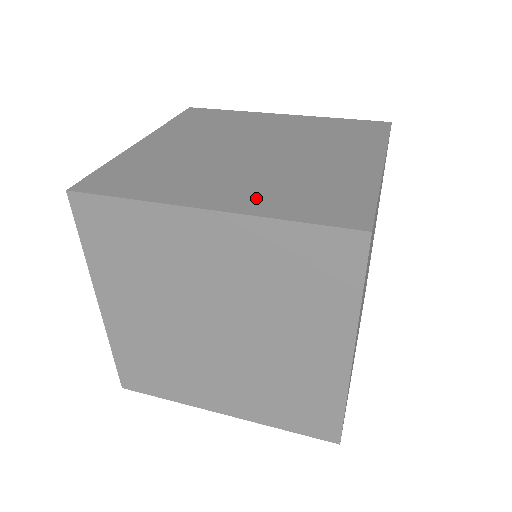
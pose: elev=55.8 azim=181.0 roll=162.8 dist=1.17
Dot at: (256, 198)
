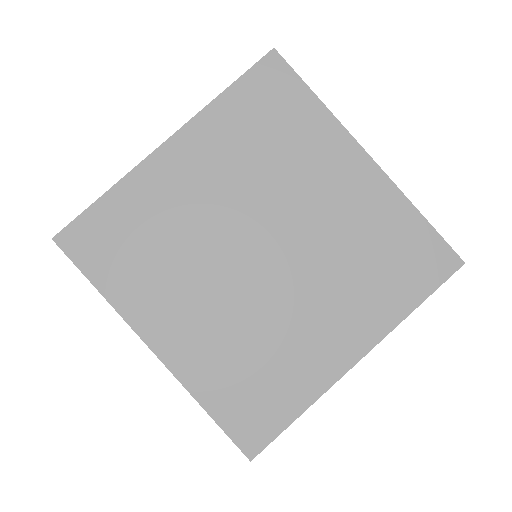
Dot at: occluded
